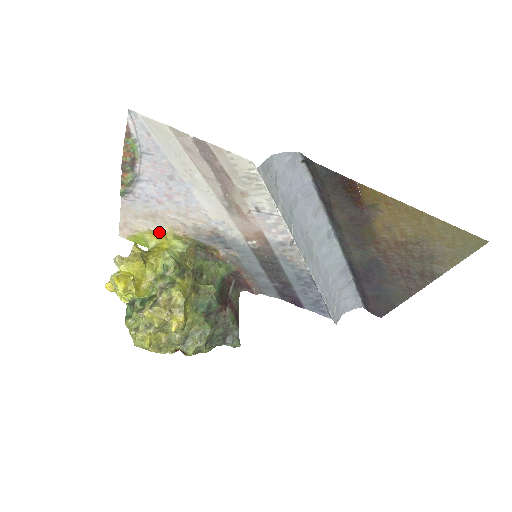
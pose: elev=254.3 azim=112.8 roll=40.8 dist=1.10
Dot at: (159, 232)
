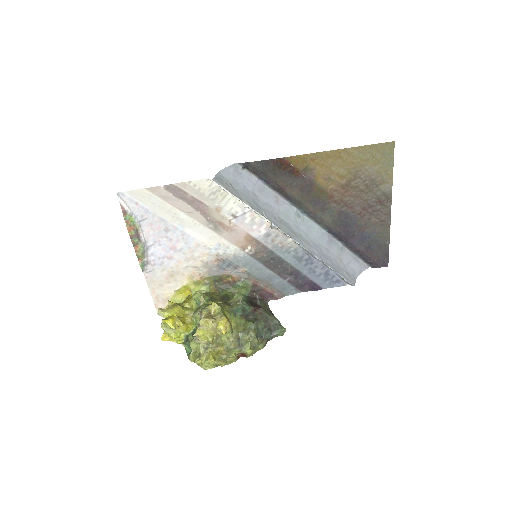
Dot at: (183, 288)
